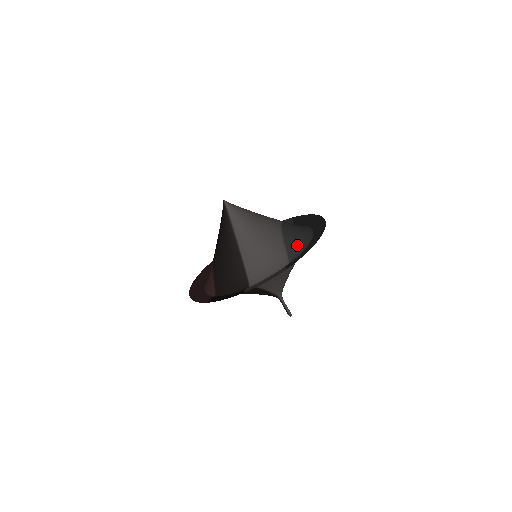
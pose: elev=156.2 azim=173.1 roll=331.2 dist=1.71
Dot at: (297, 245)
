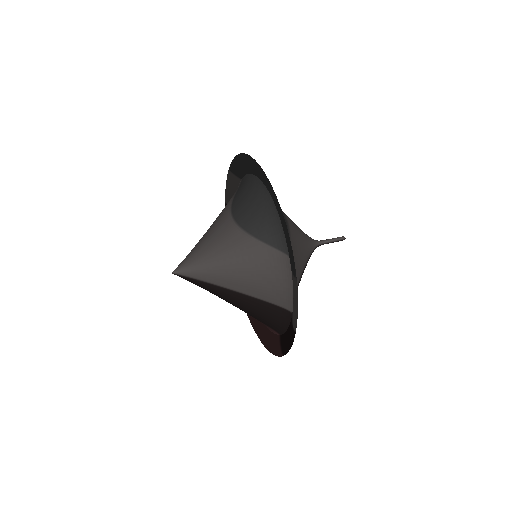
Dot at: (270, 226)
